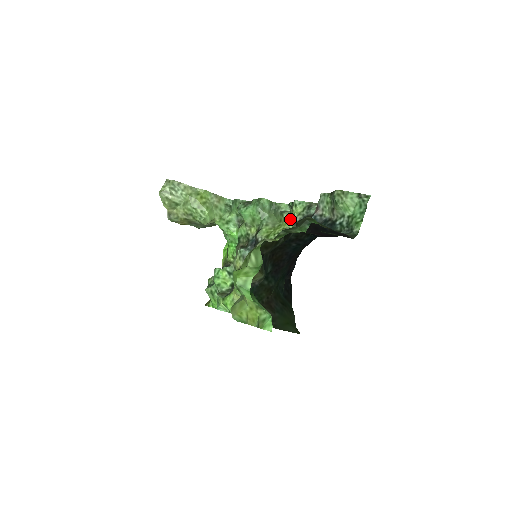
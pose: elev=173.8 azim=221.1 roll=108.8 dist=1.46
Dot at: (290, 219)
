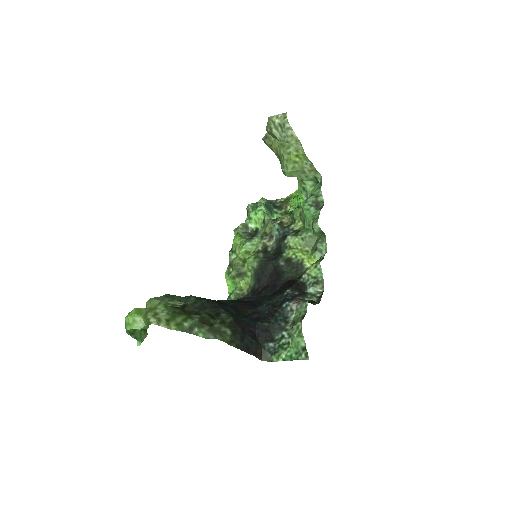
Dot at: (315, 260)
